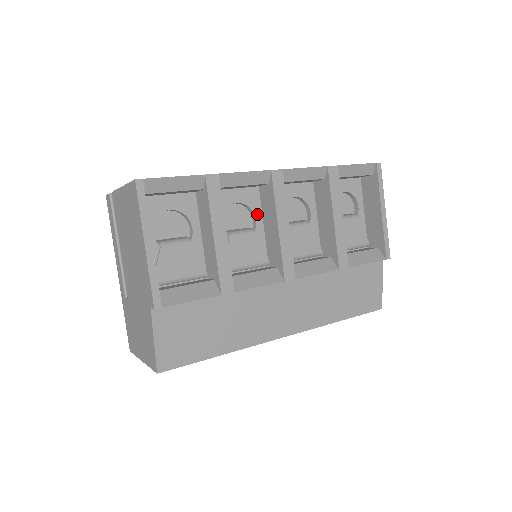
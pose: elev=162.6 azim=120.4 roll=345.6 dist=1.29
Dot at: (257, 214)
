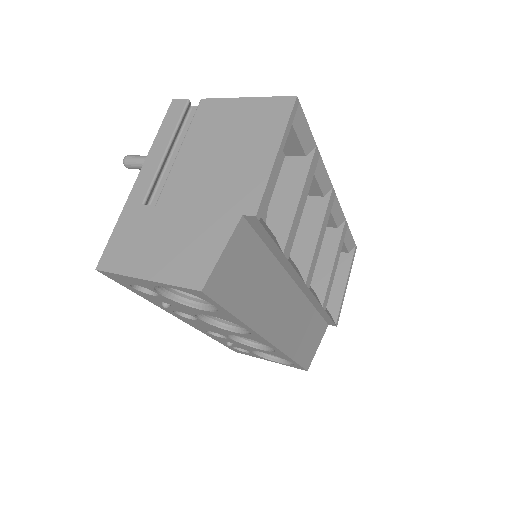
Dot at: occluded
